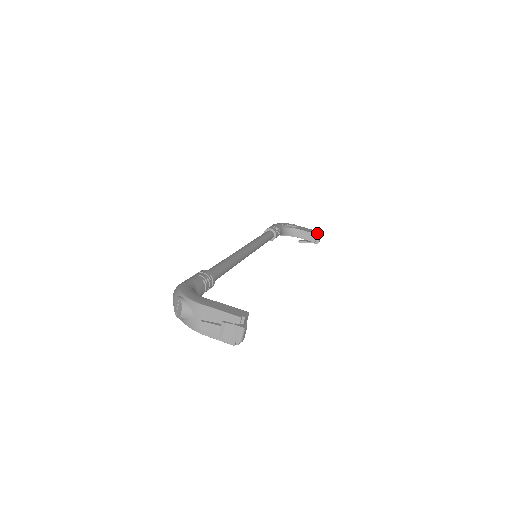
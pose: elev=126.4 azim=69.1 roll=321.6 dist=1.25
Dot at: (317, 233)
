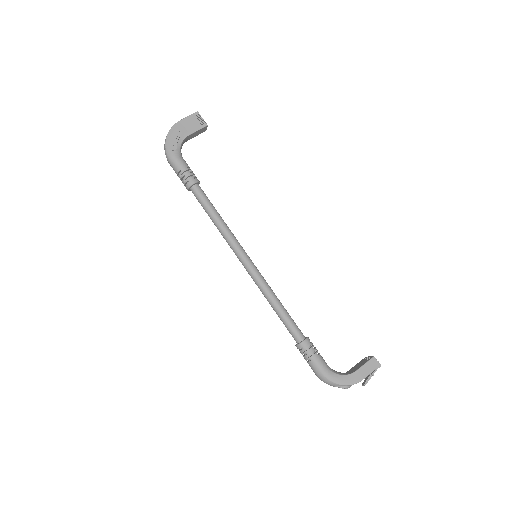
Dot at: (203, 122)
